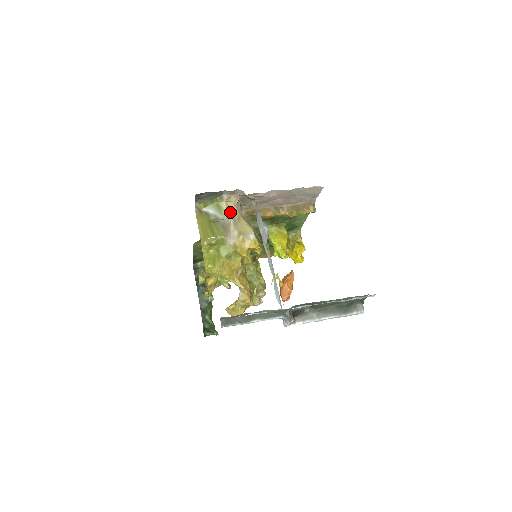
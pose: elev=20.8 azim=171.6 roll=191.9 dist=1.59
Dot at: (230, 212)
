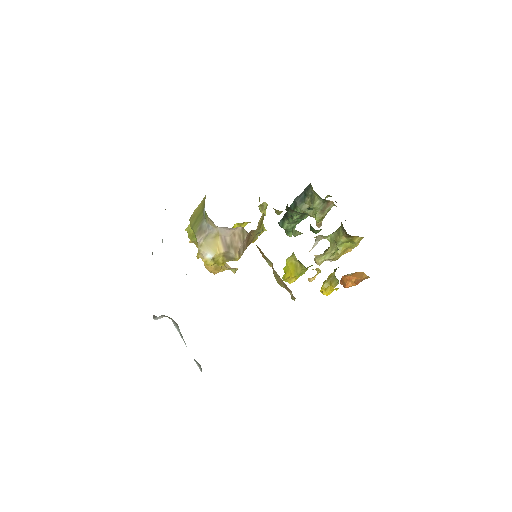
Dot at: (211, 226)
